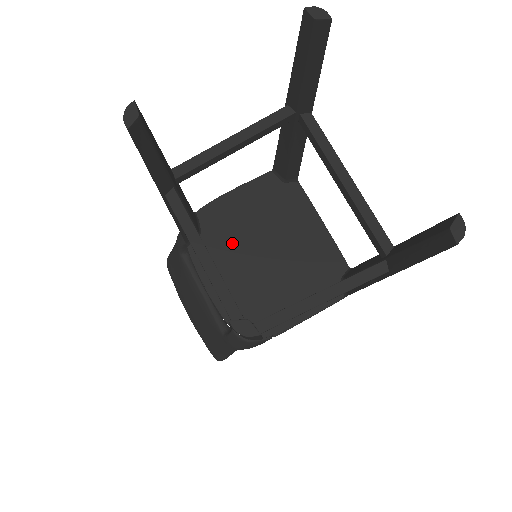
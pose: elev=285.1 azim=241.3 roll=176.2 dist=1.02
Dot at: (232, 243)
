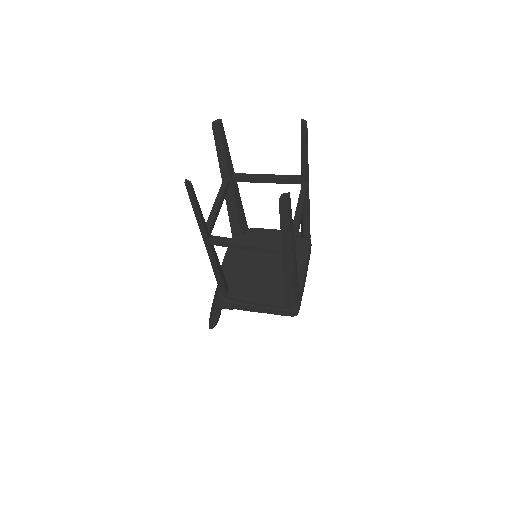
Dot at: occluded
